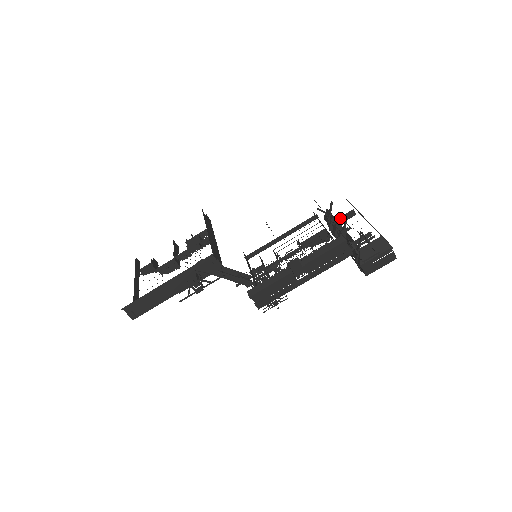
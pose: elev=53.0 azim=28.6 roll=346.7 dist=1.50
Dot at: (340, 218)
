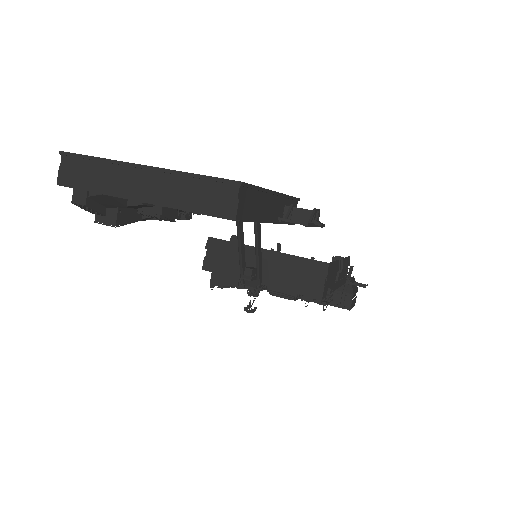
Dot at: occluded
